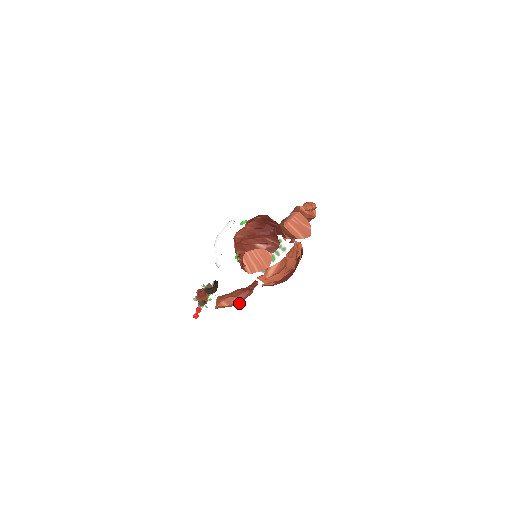
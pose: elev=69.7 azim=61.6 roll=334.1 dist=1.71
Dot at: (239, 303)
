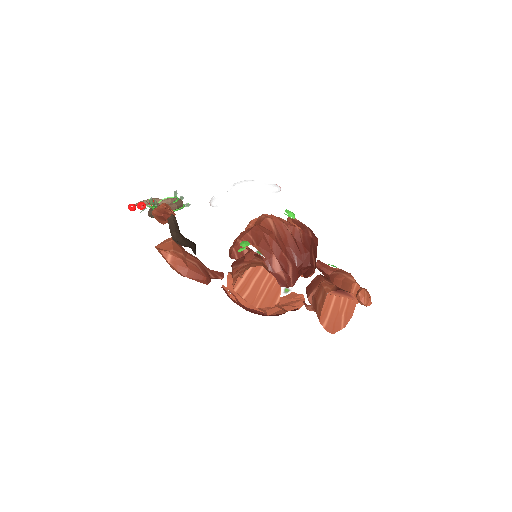
Dot at: (182, 275)
